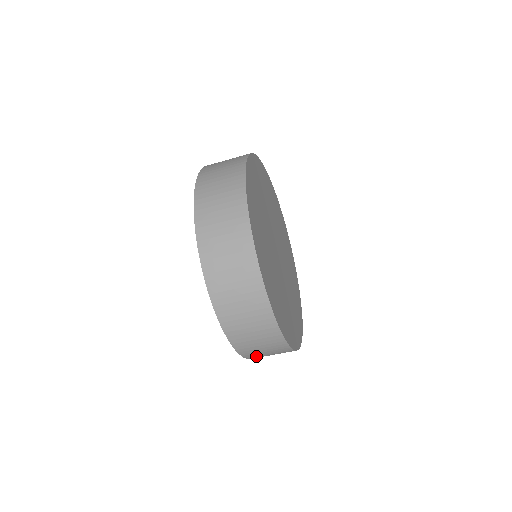
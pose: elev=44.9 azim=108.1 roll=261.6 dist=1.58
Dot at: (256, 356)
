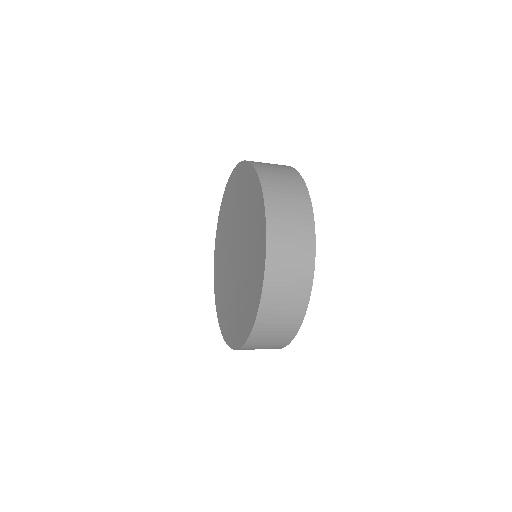
Dot at: (260, 335)
